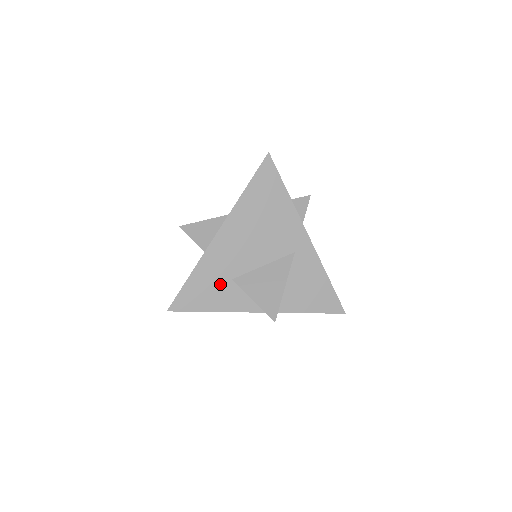
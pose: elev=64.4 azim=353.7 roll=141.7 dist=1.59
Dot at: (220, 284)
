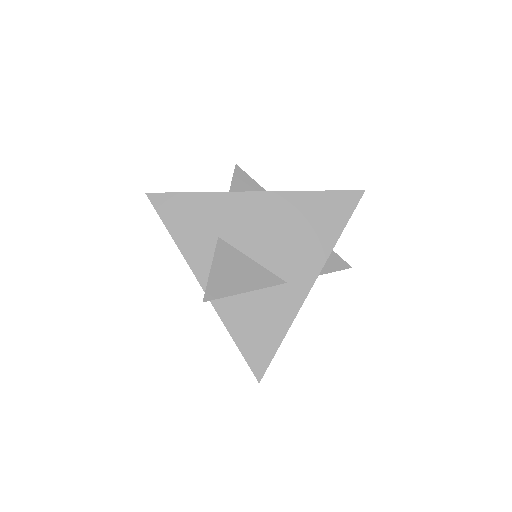
Dot at: (206, 228)
